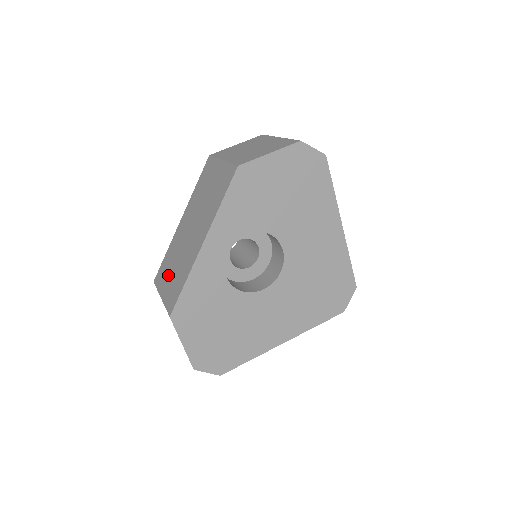
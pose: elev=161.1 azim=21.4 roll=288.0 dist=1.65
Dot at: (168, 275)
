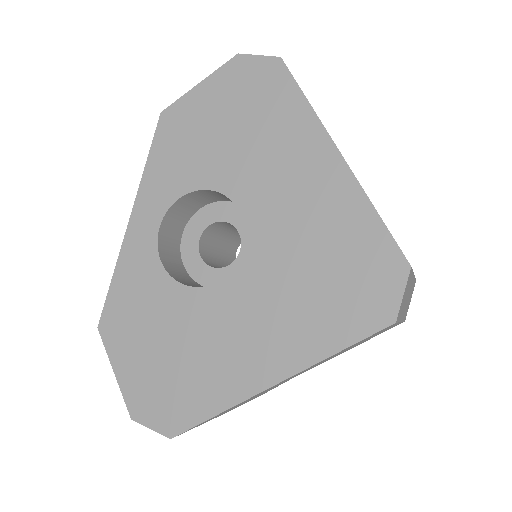
Dot at: occluded
